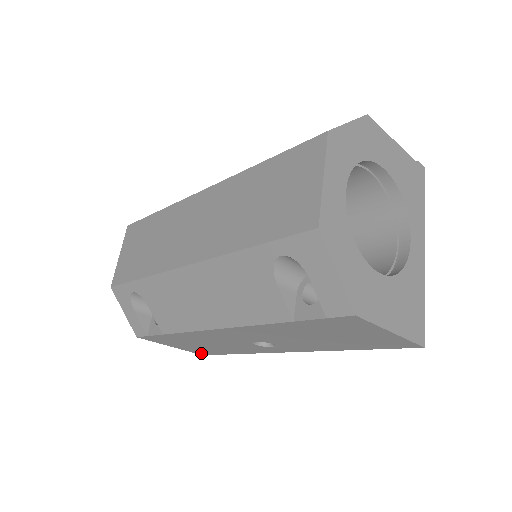
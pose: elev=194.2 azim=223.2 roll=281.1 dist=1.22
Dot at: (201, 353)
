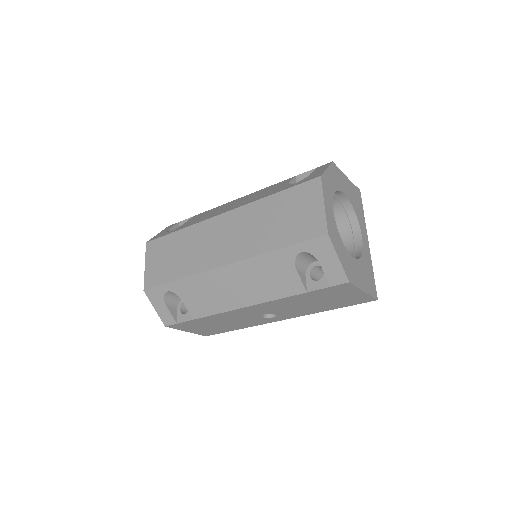
Dot at: (207, 334)
